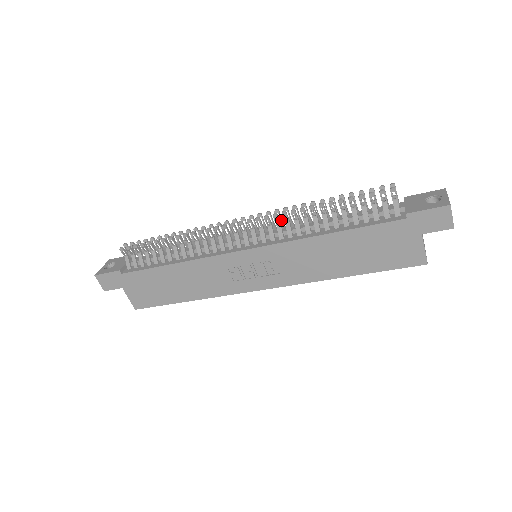
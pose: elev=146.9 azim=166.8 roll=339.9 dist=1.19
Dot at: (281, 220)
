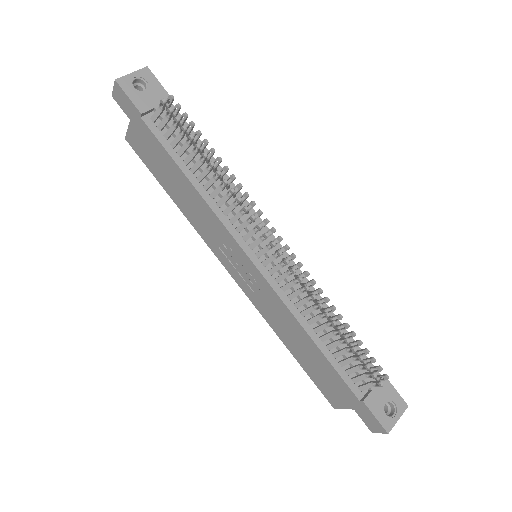
Dot at: occluded
